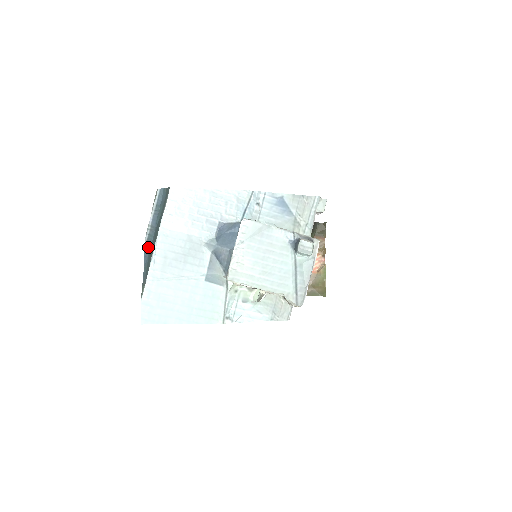
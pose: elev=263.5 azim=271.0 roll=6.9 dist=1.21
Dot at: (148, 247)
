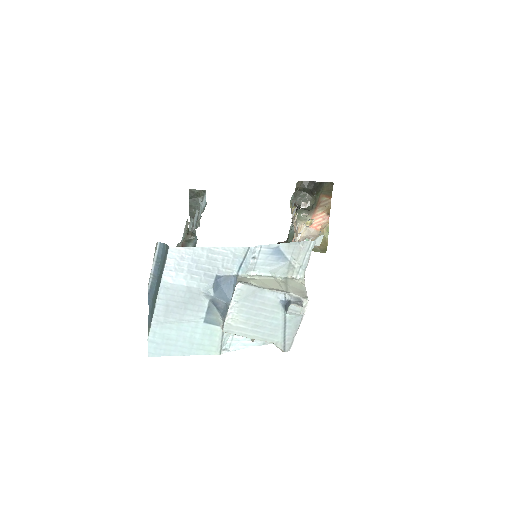
Dot at: (151, 293)
